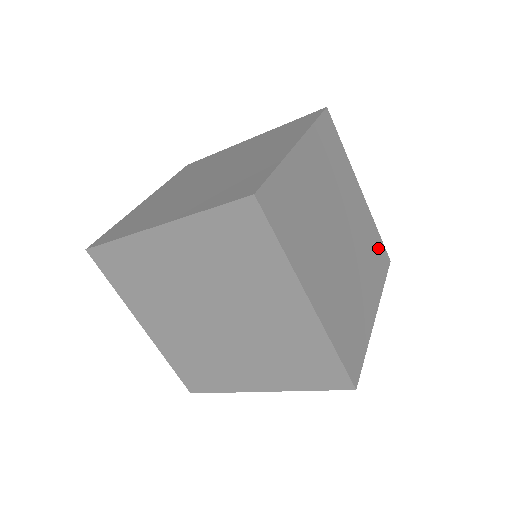
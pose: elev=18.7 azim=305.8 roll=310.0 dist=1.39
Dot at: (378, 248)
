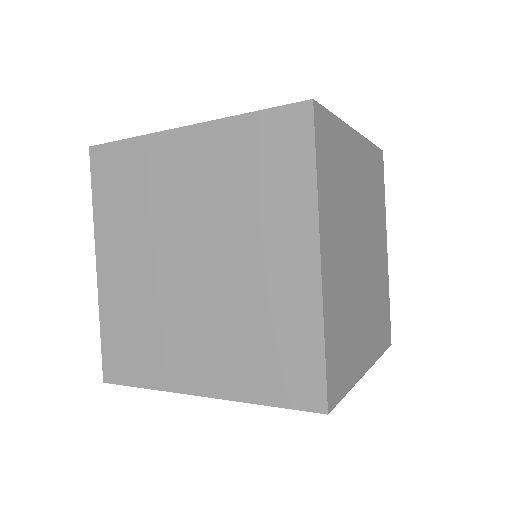
Dot at: (376, 167)
